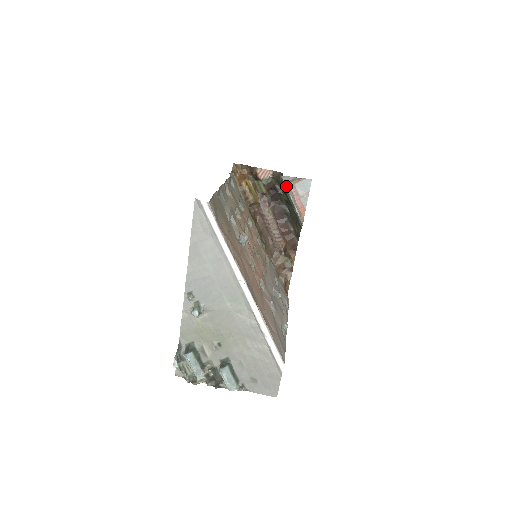
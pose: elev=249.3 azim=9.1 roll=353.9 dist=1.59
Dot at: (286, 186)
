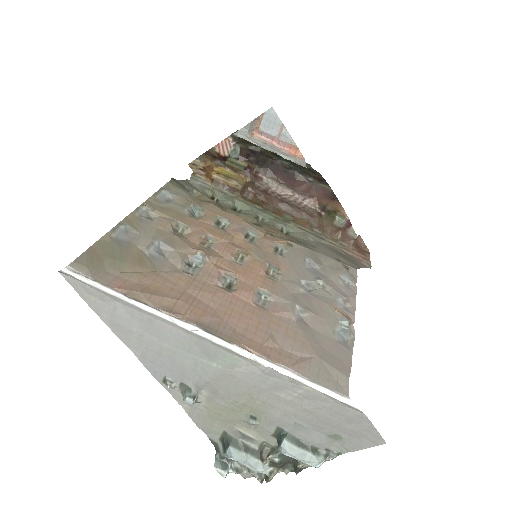
Dot at: (249, 141)
